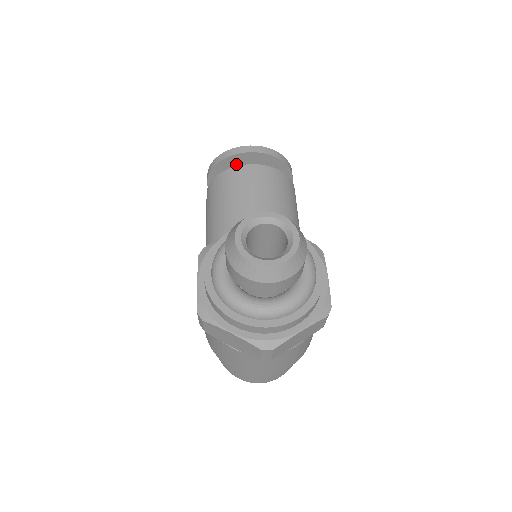
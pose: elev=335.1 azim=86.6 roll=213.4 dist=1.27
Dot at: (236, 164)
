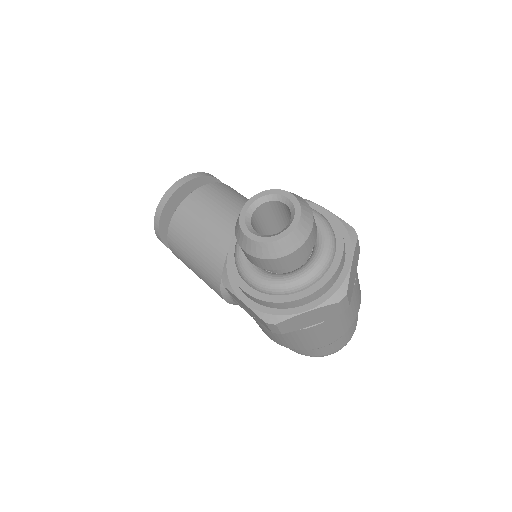
Dot at: (173, 209)
